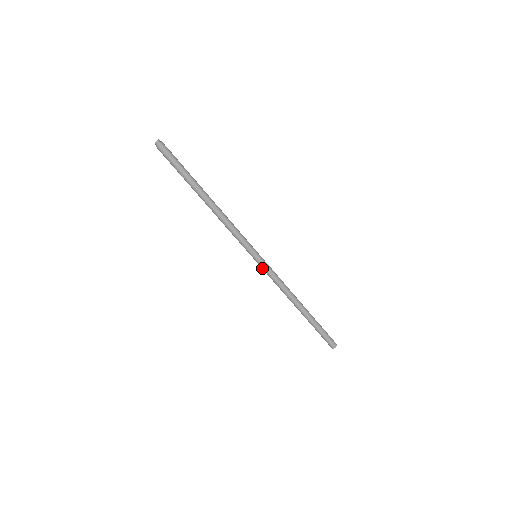
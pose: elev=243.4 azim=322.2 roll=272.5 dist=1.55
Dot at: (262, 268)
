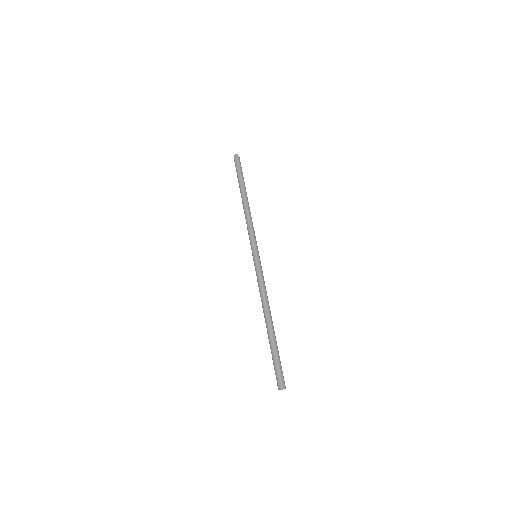
Dot at: (256, 266)
